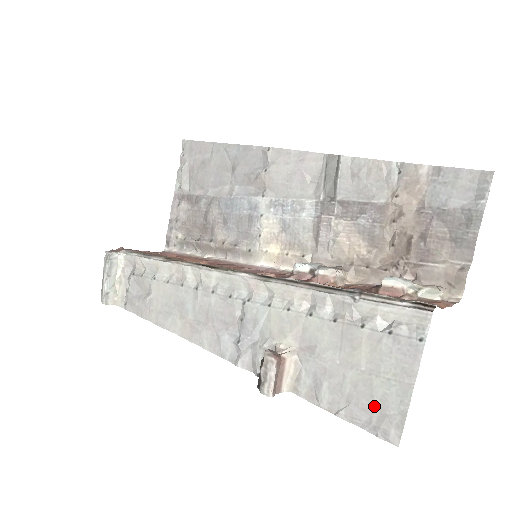
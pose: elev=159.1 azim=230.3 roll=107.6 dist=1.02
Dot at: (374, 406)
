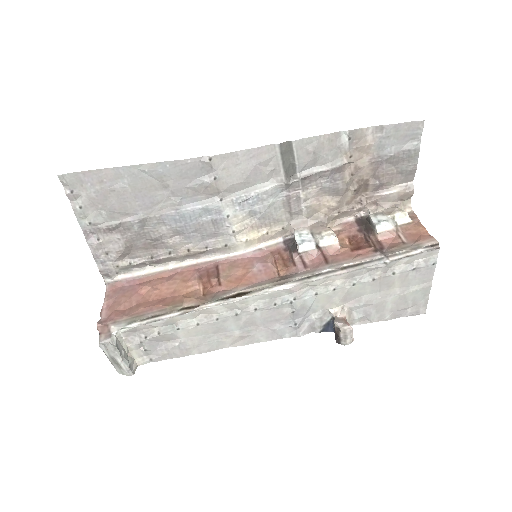
Dot at: (408, 305)
